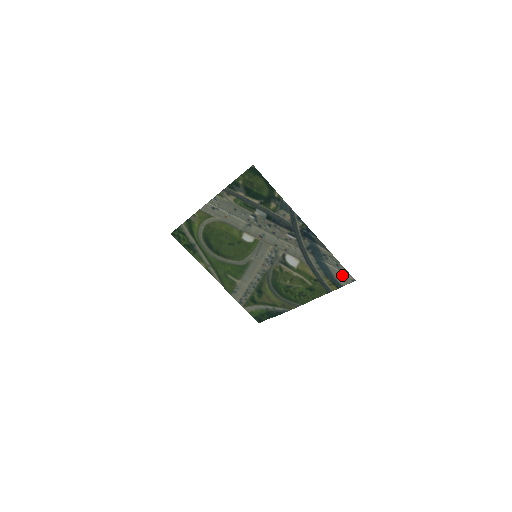
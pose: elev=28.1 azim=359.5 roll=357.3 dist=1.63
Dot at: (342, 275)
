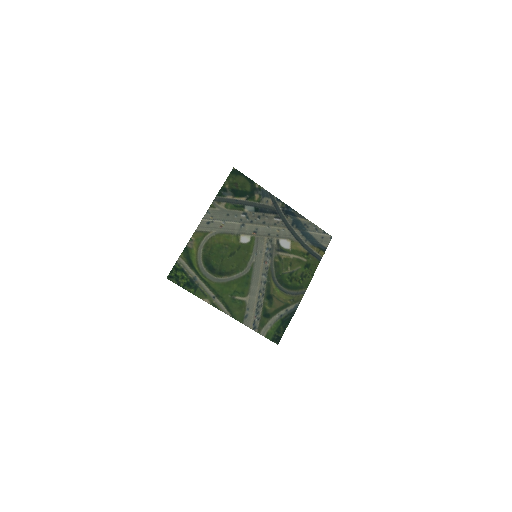
Dot at: (322, 237)
